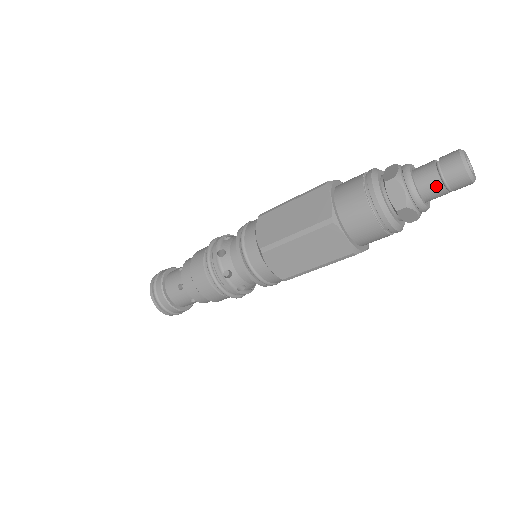
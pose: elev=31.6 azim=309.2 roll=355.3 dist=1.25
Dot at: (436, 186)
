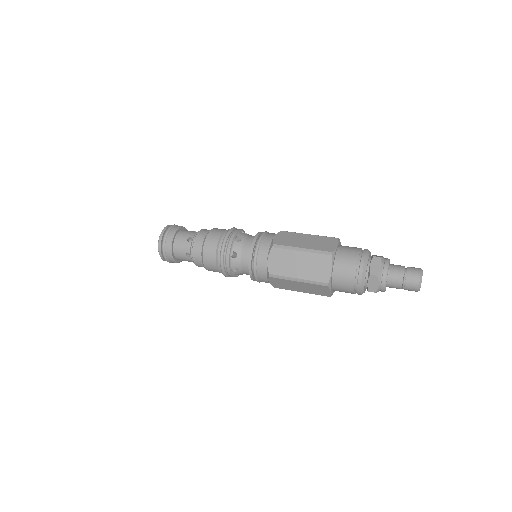
Dot at: (397, 287)
